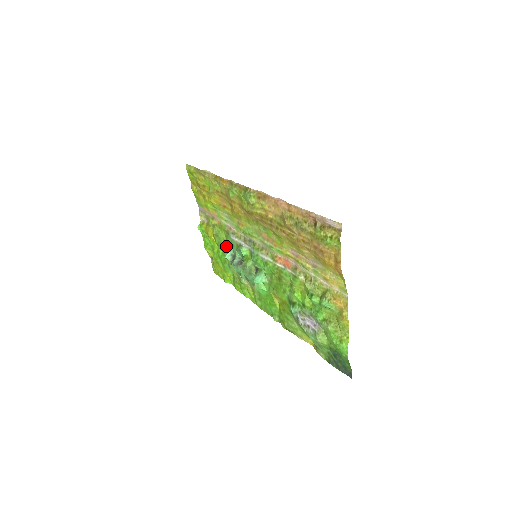
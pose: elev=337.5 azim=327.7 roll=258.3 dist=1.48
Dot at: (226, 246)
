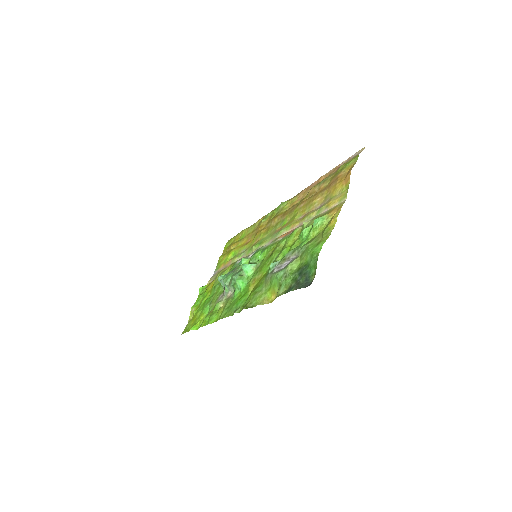
Dot at: occluded
